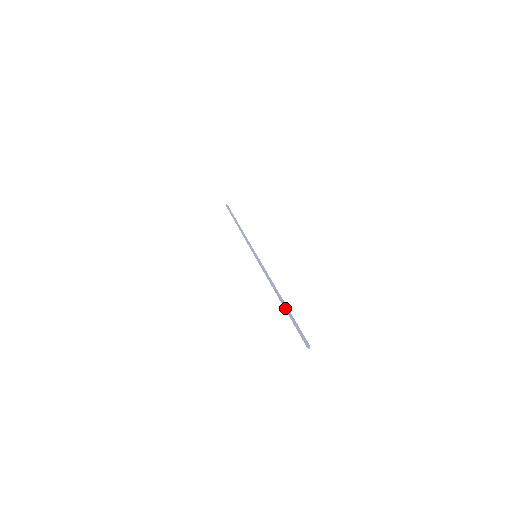
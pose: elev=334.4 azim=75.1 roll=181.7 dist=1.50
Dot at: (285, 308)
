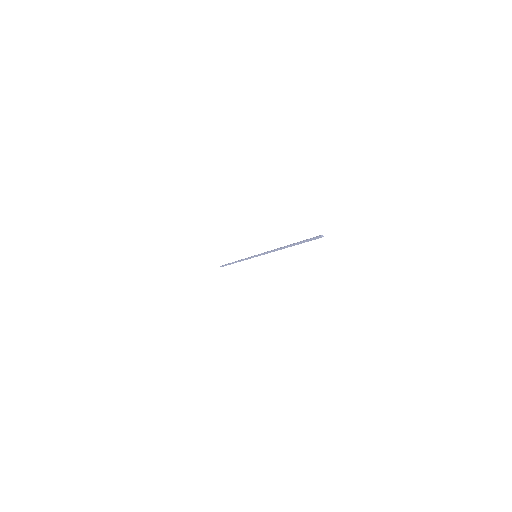
Dot at: (292, 244)
